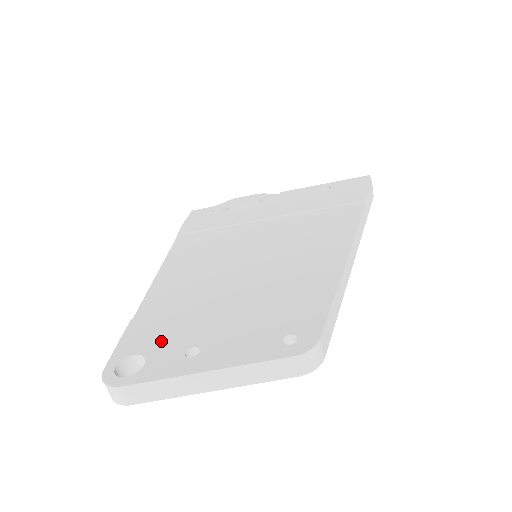
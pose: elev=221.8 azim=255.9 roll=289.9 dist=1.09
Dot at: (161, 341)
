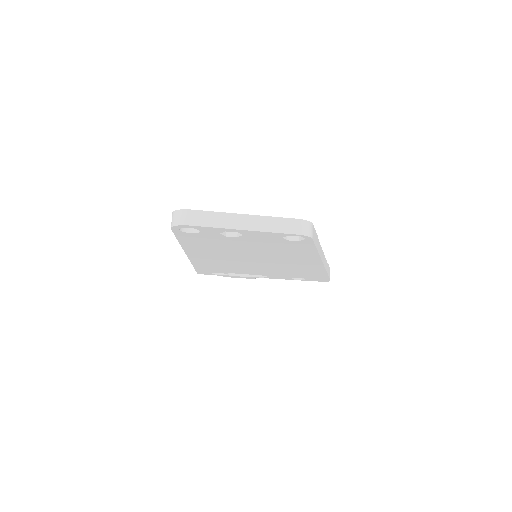
Dot at: occluded
